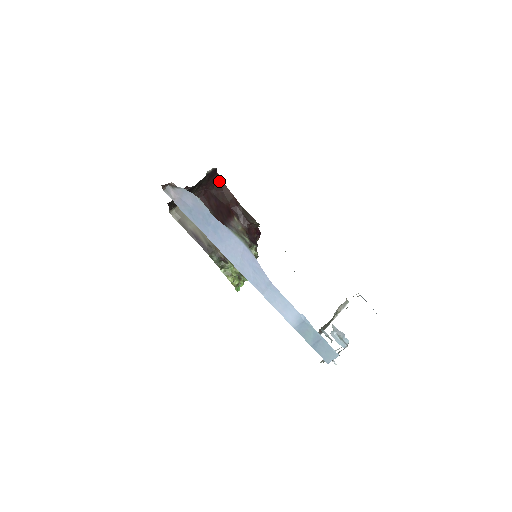
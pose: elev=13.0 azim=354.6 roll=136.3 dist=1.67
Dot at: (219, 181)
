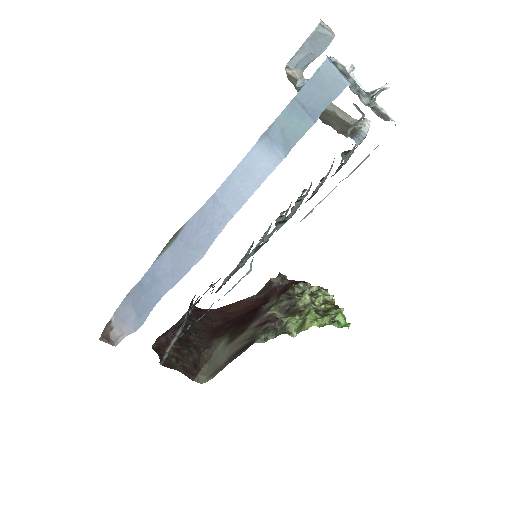
Dot at: (216, 312)
